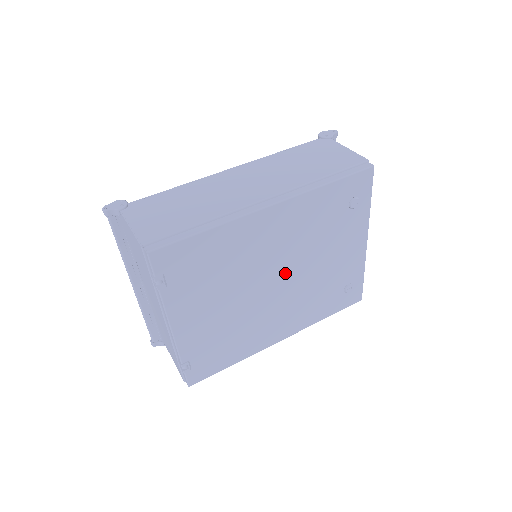
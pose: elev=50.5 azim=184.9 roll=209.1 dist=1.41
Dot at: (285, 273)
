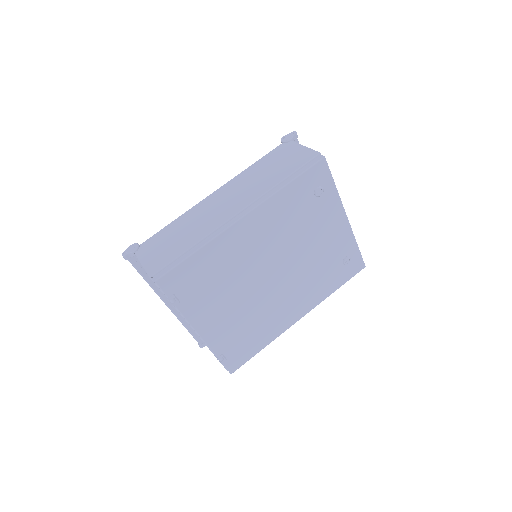
Dot at: (279, 265)
